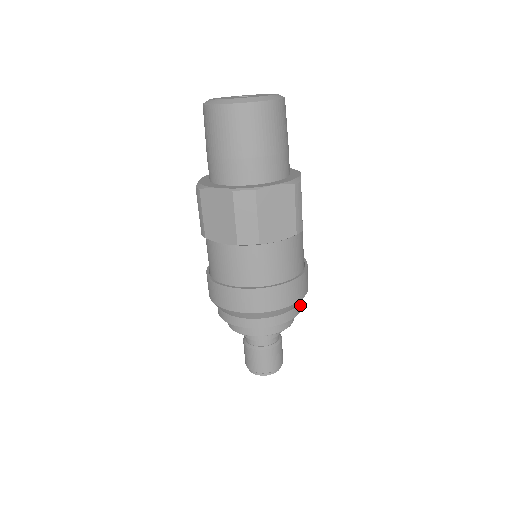
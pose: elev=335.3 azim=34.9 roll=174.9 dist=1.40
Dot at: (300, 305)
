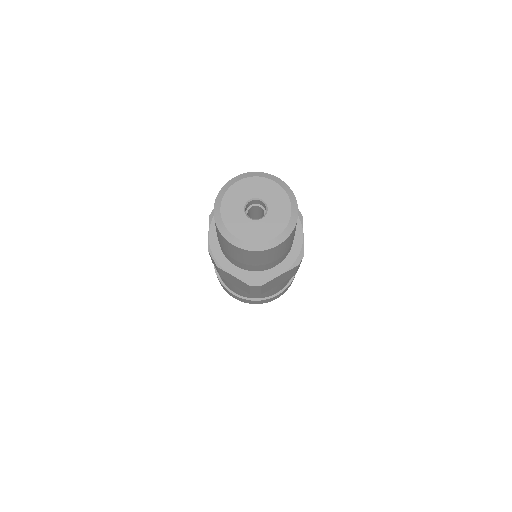
Dot at: occluded
